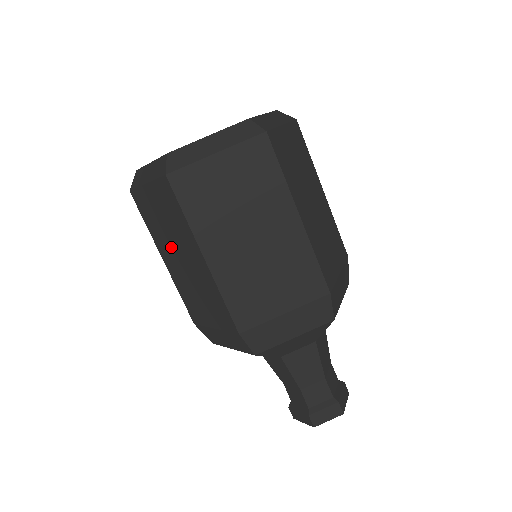
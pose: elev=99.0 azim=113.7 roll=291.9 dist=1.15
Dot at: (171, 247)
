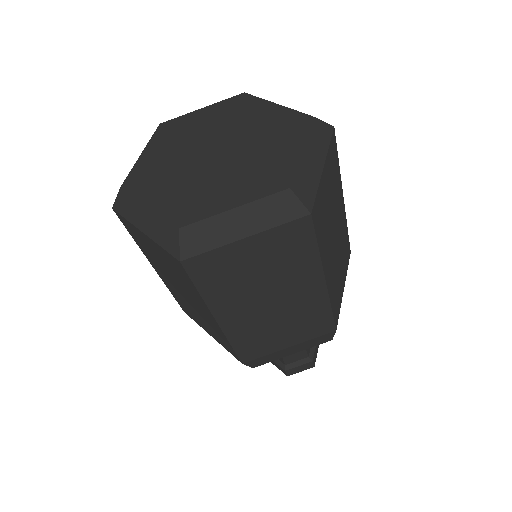
Dot at: (169, 277)
